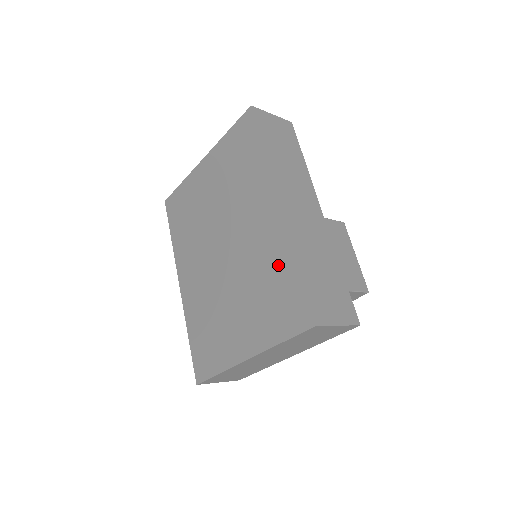
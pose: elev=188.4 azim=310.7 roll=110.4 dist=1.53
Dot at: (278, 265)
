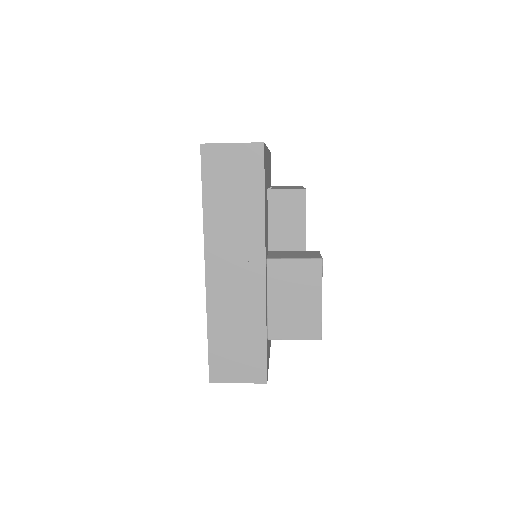
Dot at: occluded
